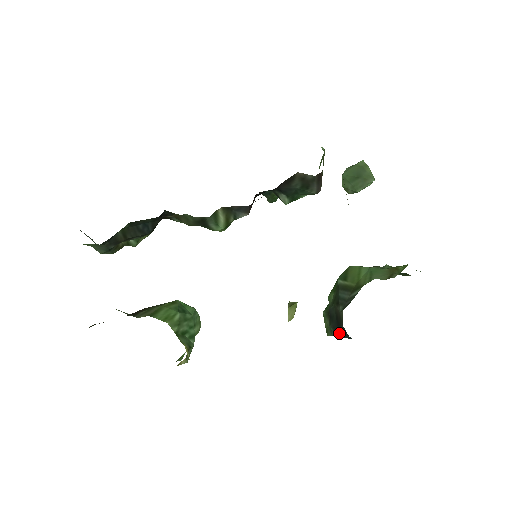
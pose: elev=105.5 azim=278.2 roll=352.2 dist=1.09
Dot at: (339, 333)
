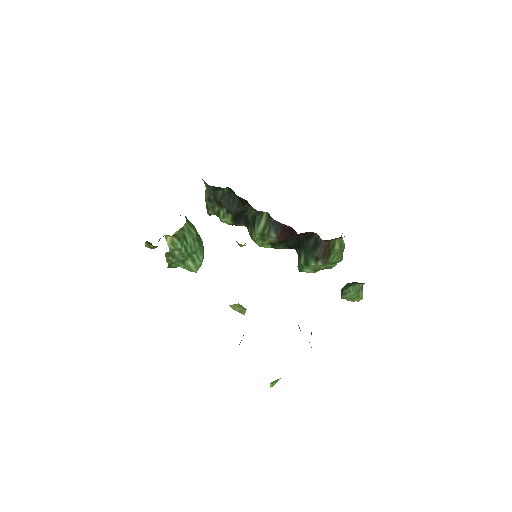
Dot at: occluded
